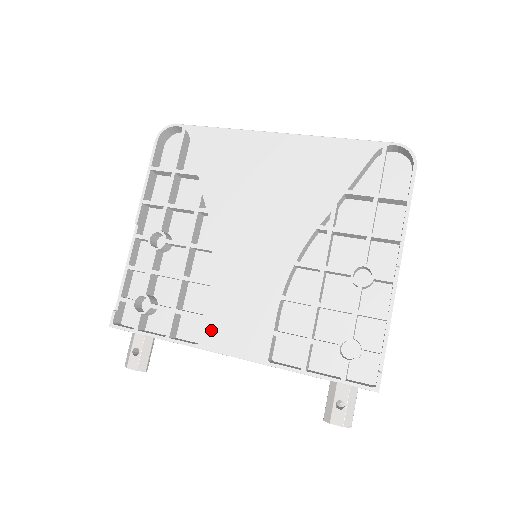
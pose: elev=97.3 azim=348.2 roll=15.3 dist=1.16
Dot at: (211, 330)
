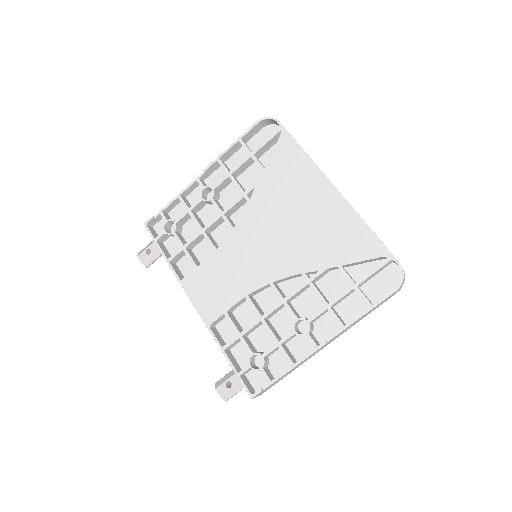
Dot at: (194, 279)
